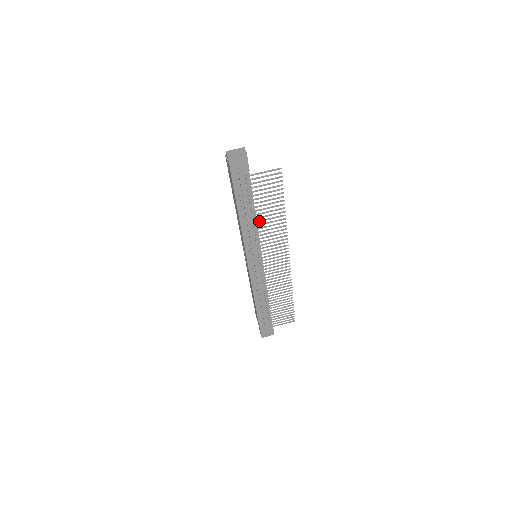
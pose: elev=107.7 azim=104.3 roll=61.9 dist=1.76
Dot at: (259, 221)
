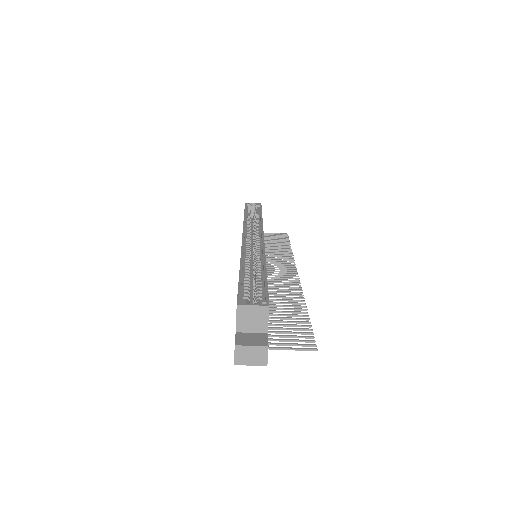
Dot at: occluded
